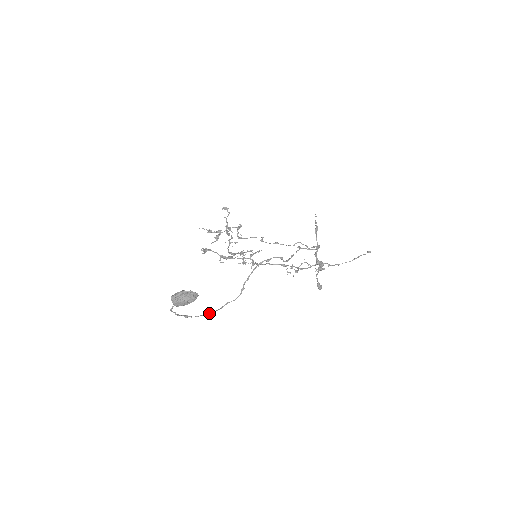
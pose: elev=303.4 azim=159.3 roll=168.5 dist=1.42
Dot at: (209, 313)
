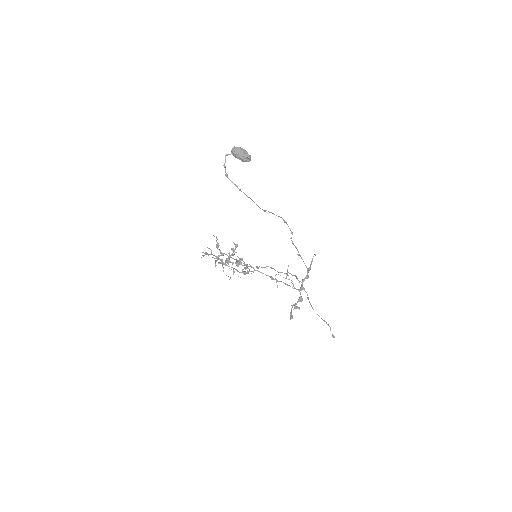
Dot at: occluded
